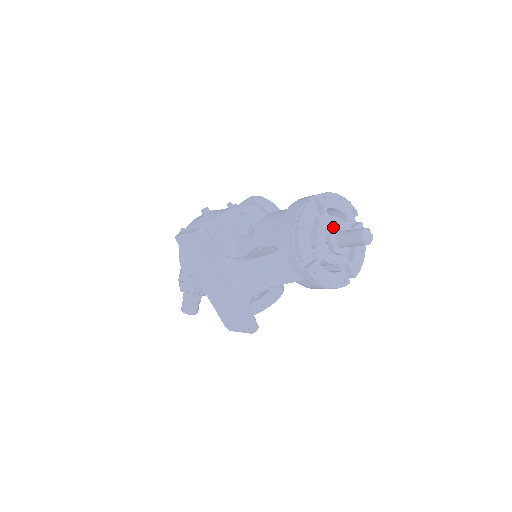
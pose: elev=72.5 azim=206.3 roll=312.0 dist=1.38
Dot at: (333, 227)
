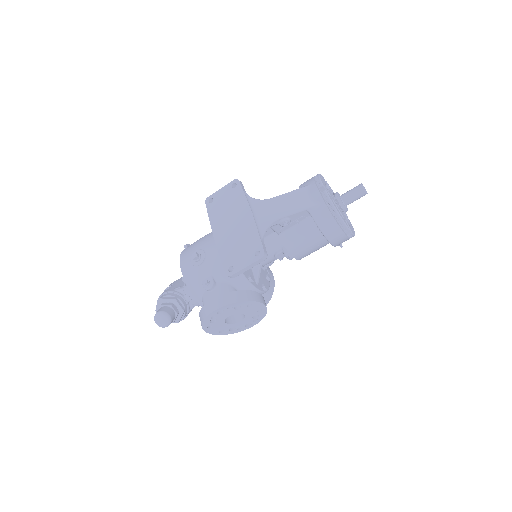
Dot at: occluded
